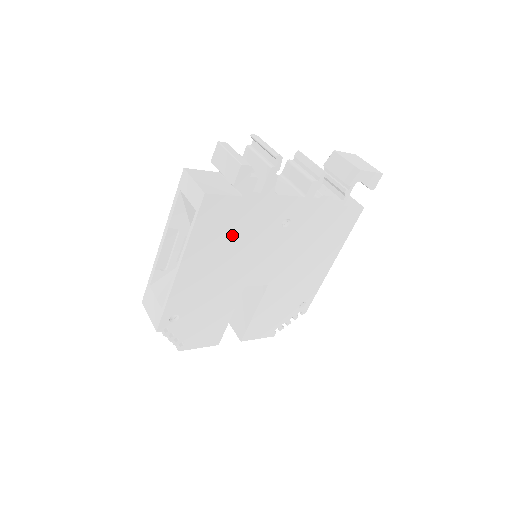
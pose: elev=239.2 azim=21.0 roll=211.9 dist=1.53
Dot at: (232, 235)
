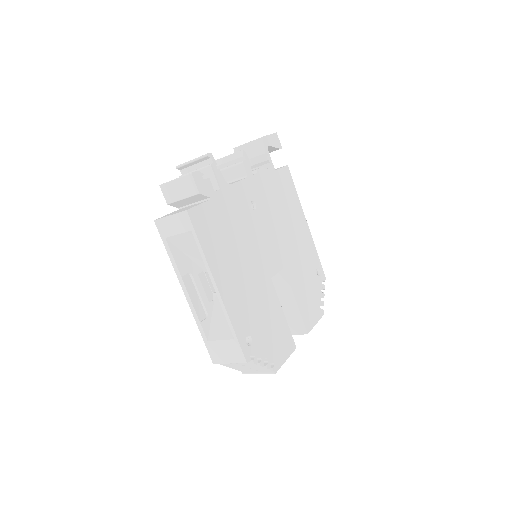
Dot at: (229, 236)
